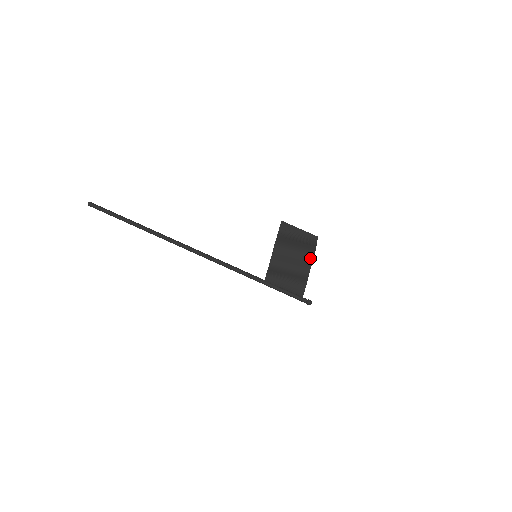
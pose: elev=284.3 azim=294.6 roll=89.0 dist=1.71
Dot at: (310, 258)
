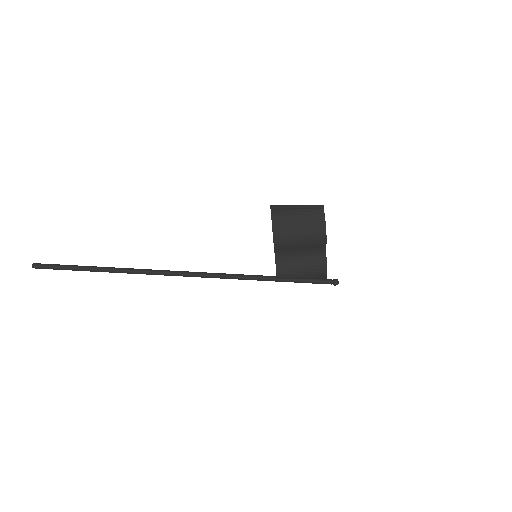
Dot at: (322, 239)
